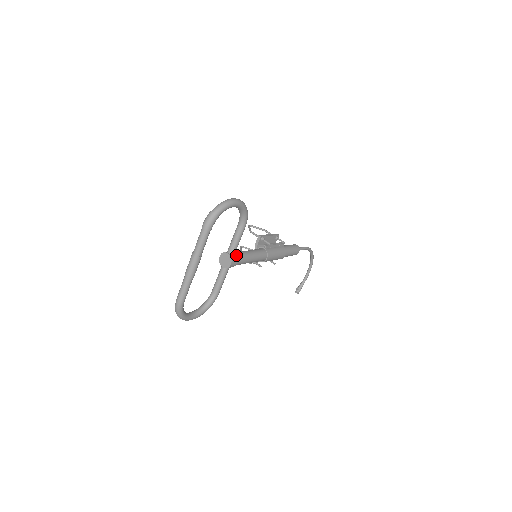
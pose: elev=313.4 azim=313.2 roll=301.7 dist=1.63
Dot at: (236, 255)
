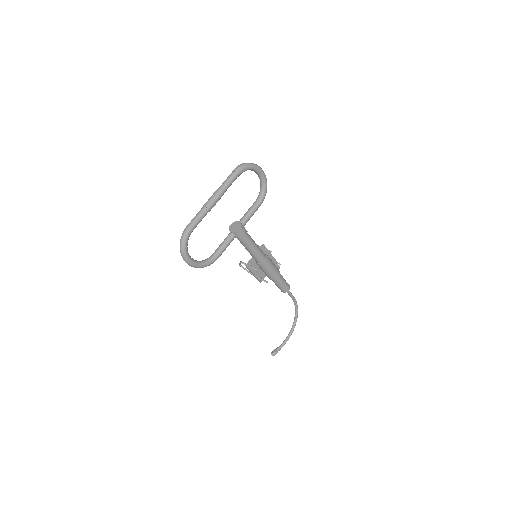
Dot at: occluded
